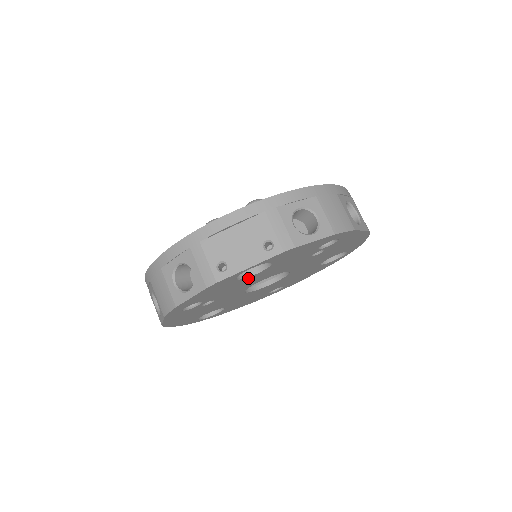
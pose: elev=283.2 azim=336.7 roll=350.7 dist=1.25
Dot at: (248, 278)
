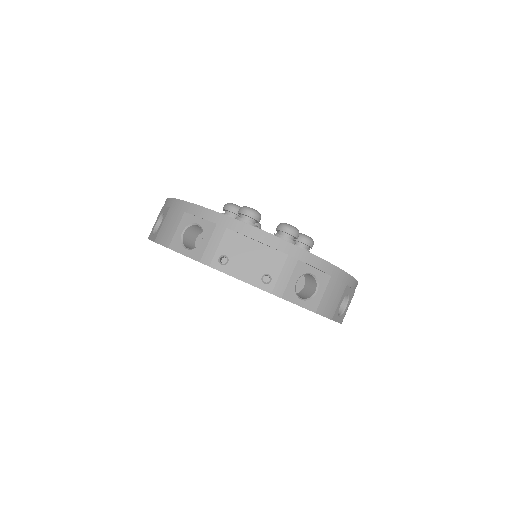
Dot at: occluded
